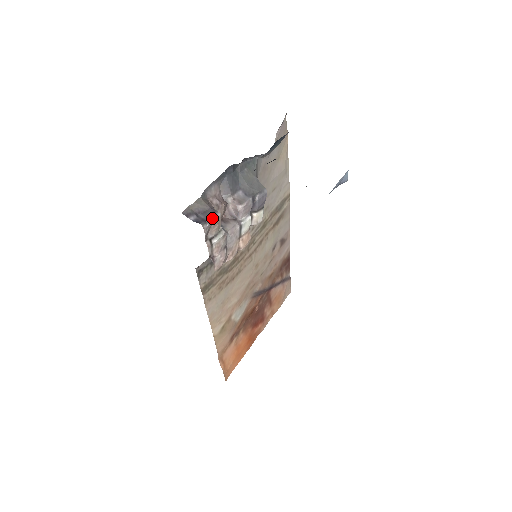
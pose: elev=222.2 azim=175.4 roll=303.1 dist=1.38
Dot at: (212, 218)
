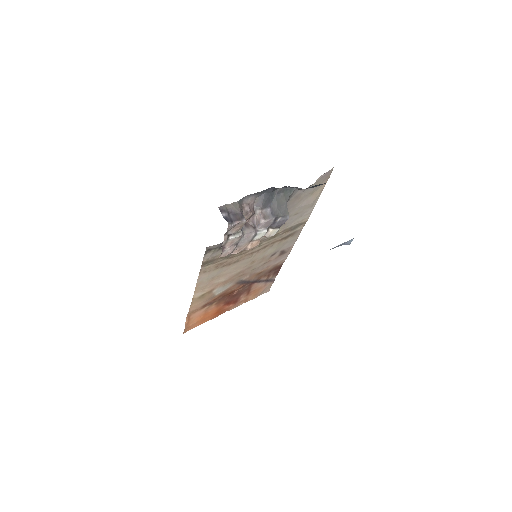
Dot at: (238, 222)
